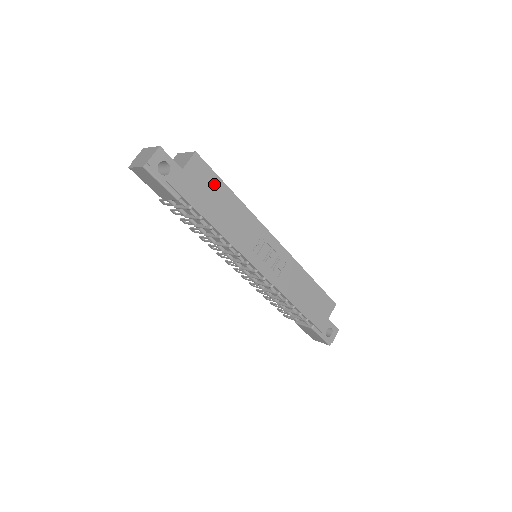
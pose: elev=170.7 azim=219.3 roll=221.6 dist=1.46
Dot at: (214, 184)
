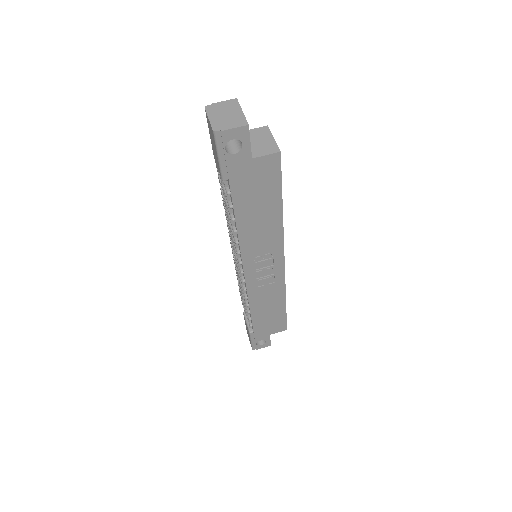
Dot at: (271, 189)
